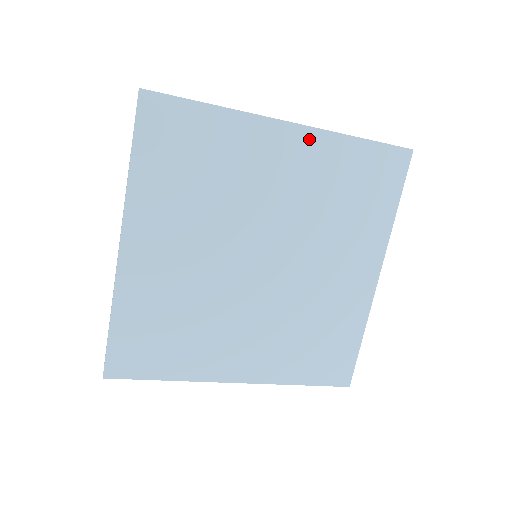
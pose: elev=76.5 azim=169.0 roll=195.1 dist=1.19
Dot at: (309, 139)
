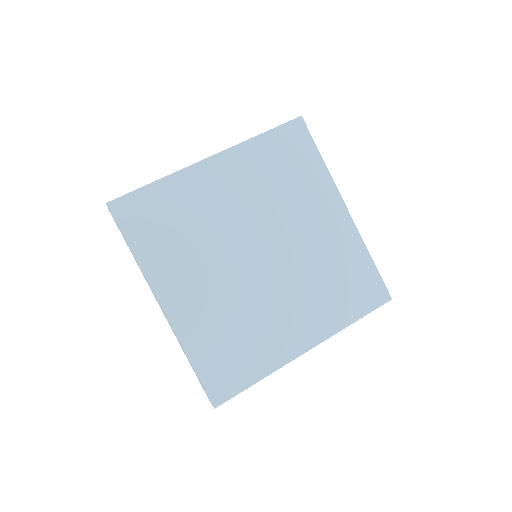
Dot at: (348, 227)
